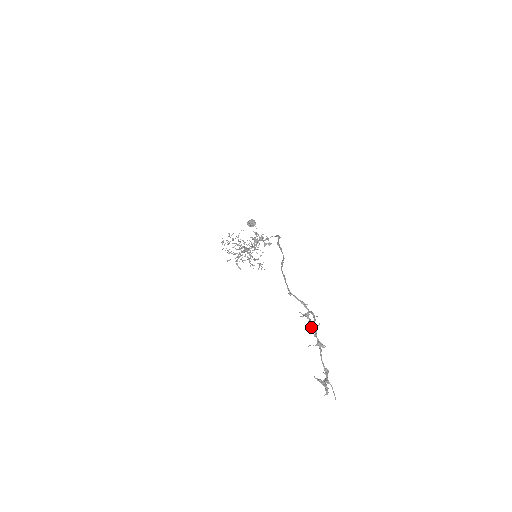
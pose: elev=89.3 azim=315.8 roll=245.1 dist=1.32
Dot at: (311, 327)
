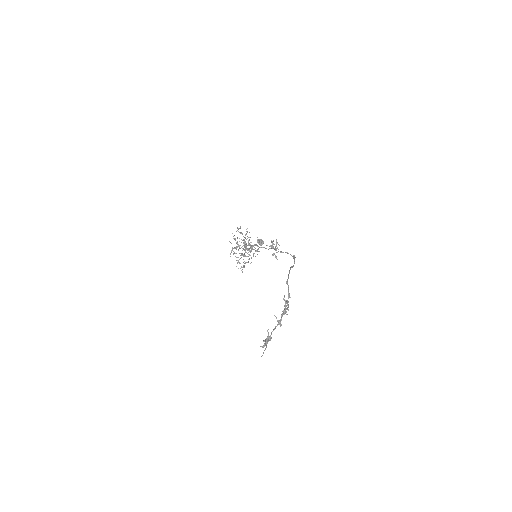
Dot at: occluded
